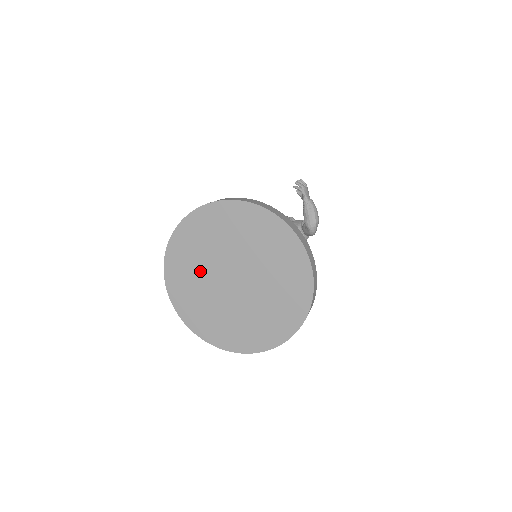
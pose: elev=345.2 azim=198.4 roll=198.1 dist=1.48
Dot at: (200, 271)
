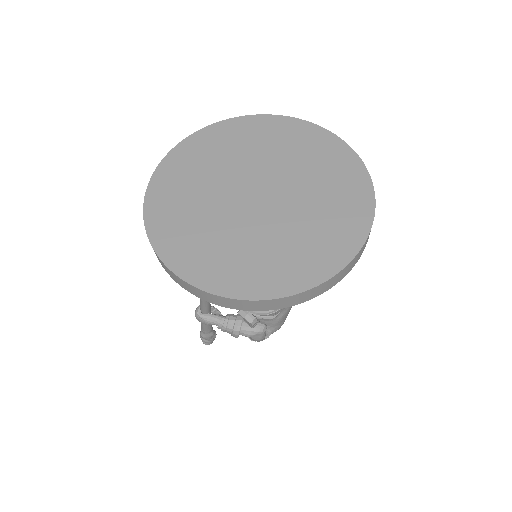
Dot at: (206, 214)
